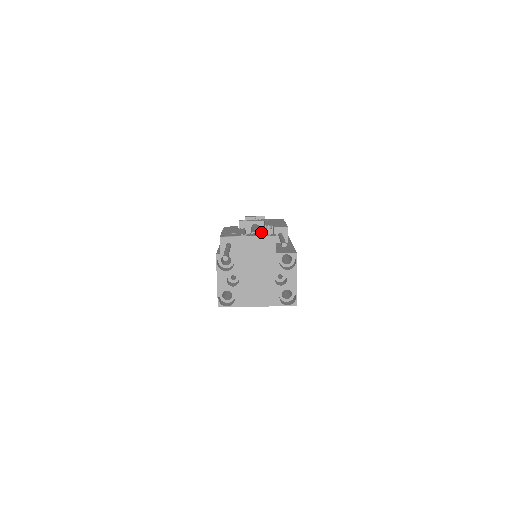
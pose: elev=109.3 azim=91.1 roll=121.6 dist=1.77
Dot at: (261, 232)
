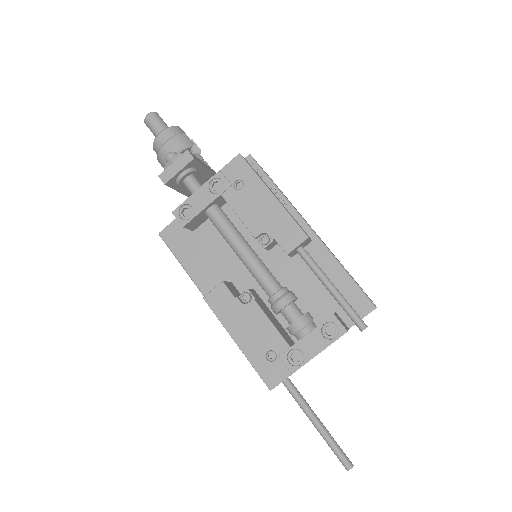
Dot at: (222, 204)
